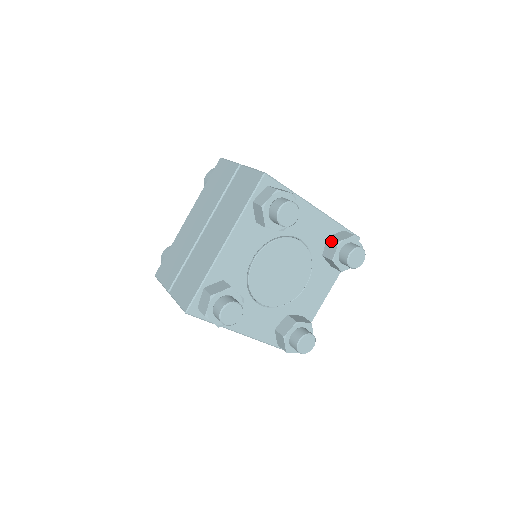
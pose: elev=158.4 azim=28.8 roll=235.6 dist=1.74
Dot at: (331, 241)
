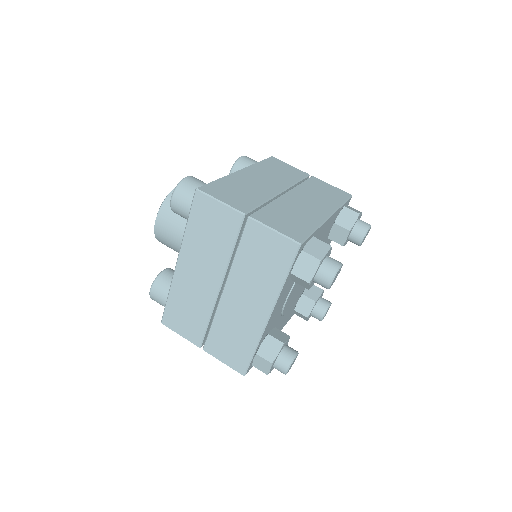
Dot at: (339, 228)
